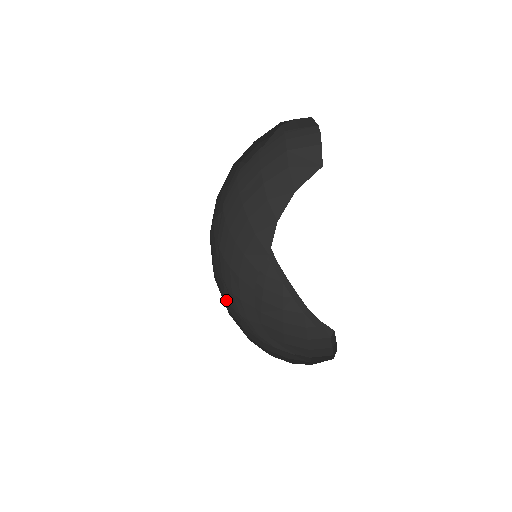
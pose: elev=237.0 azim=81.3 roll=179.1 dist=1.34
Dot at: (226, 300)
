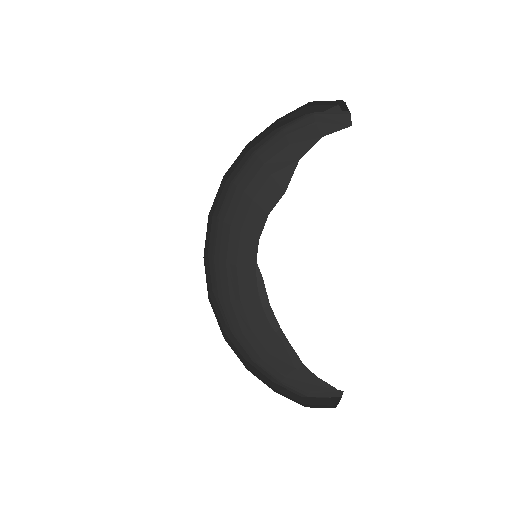
Dot at: occluded
